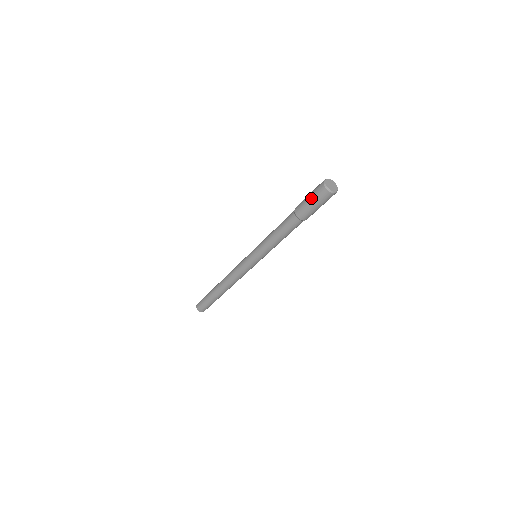
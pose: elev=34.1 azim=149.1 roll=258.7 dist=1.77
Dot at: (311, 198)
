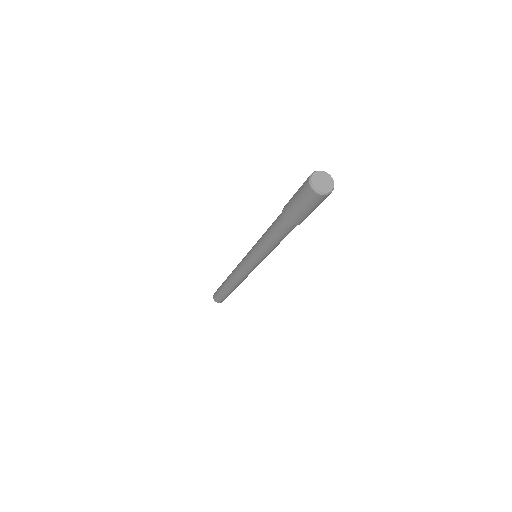
Dot at: (297, 199)
